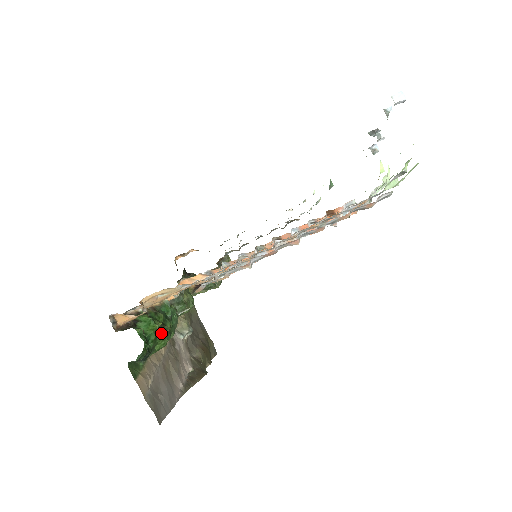
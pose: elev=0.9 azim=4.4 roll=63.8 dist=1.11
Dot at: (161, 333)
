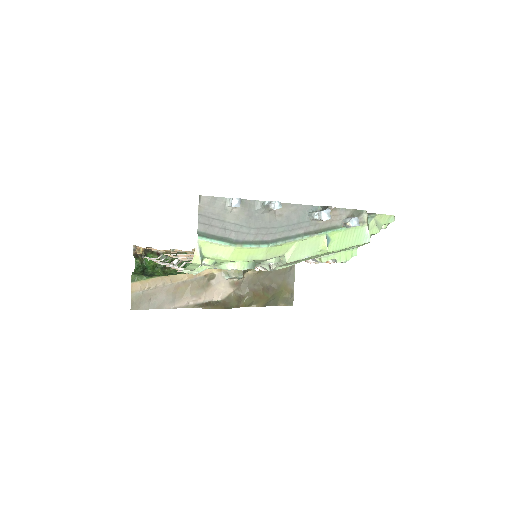
Dot at: (160, 268)
